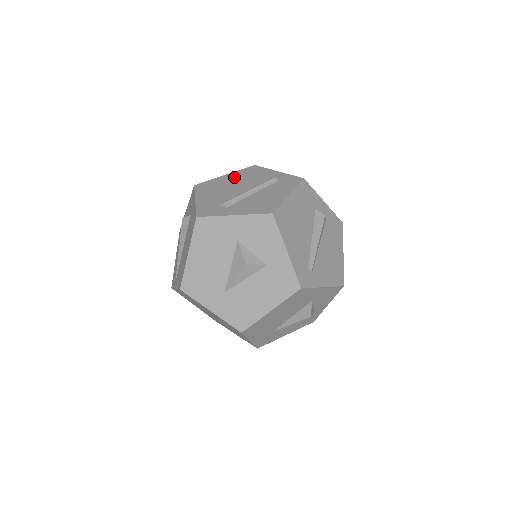
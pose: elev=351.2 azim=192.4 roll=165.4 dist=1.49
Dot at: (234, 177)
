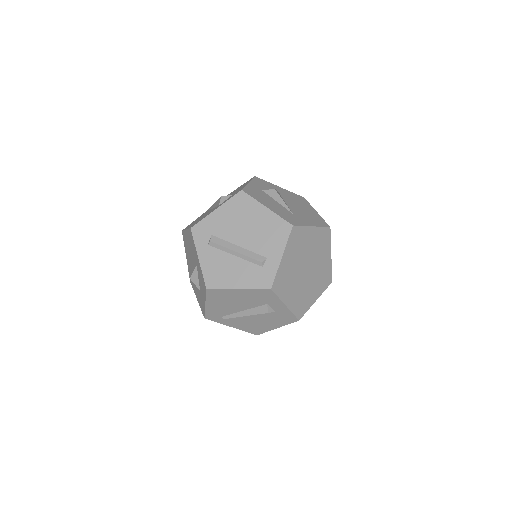
Dot at: (263, 220)
